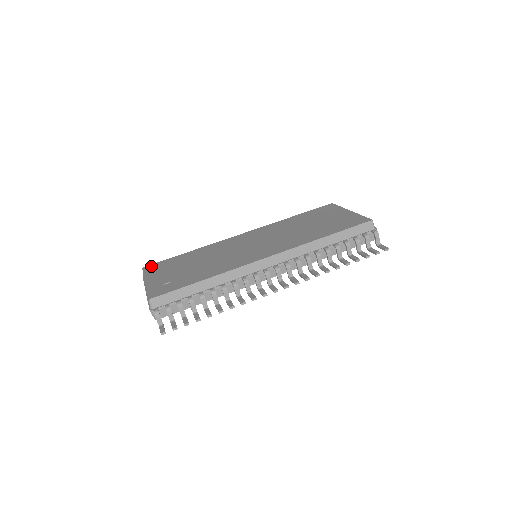
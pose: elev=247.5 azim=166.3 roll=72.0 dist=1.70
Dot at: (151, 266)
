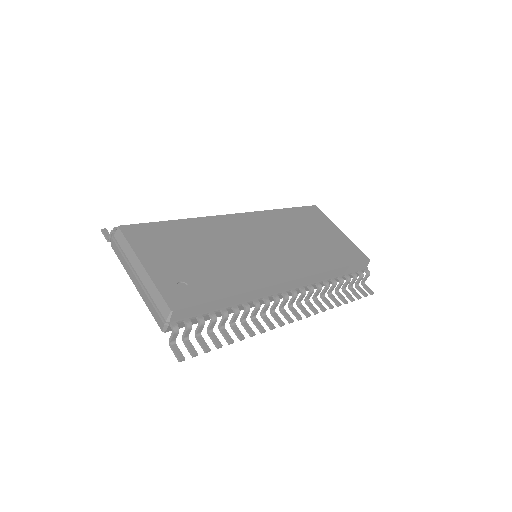
Dot at: (133, 229)
